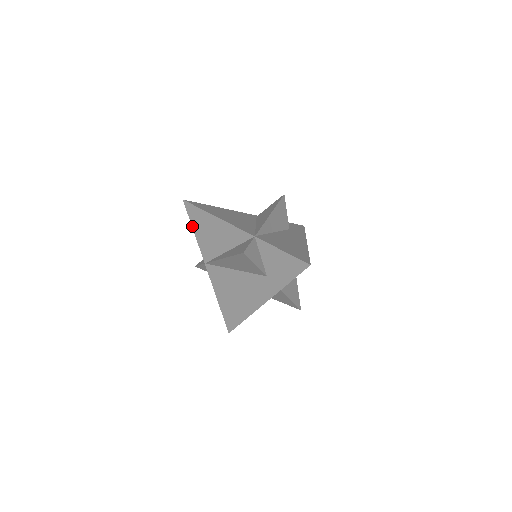
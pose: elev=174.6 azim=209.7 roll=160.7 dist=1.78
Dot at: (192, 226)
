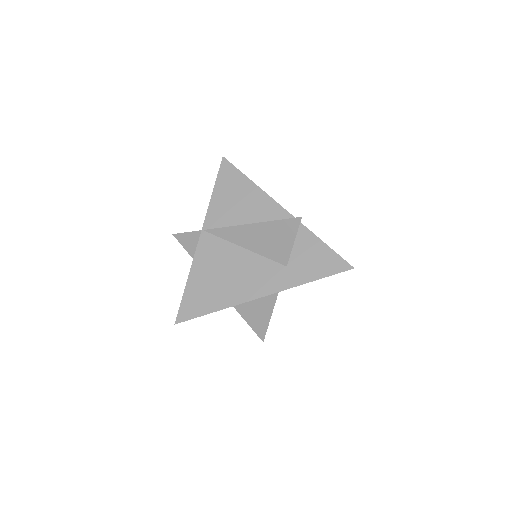
Dot at: (215, 185)
